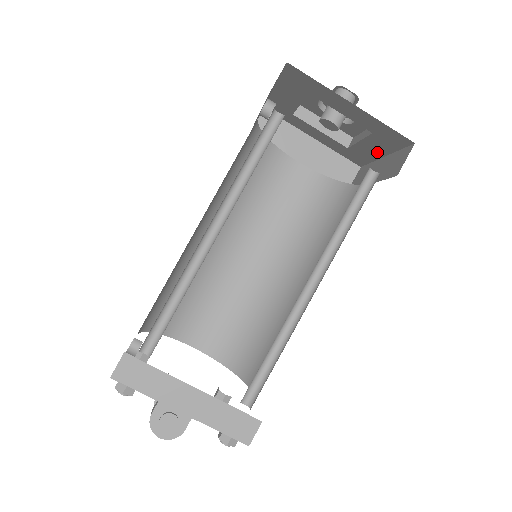
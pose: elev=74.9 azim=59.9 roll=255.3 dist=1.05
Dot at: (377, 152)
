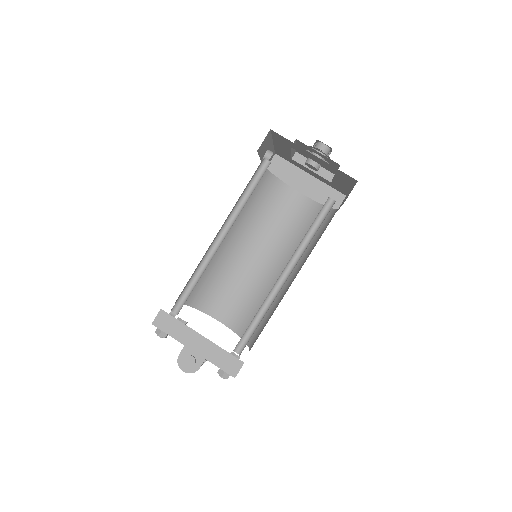
Dot at: (346, 186)
